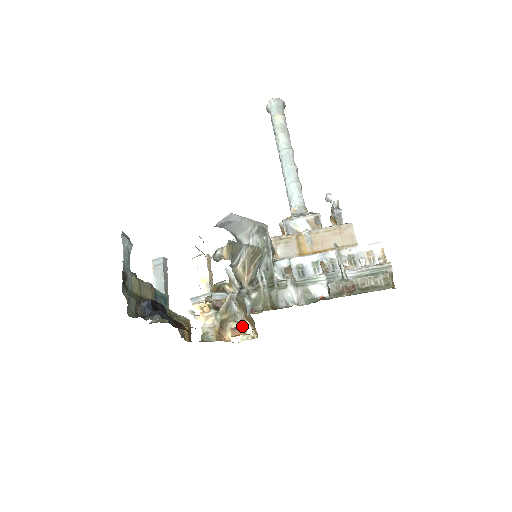
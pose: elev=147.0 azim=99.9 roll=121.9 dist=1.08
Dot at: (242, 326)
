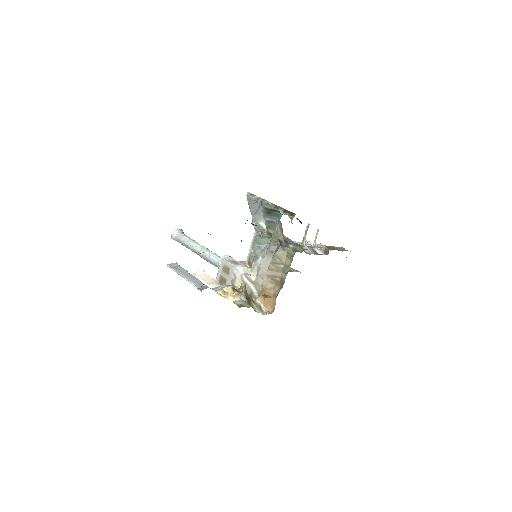
Dot at: (258, 307)
